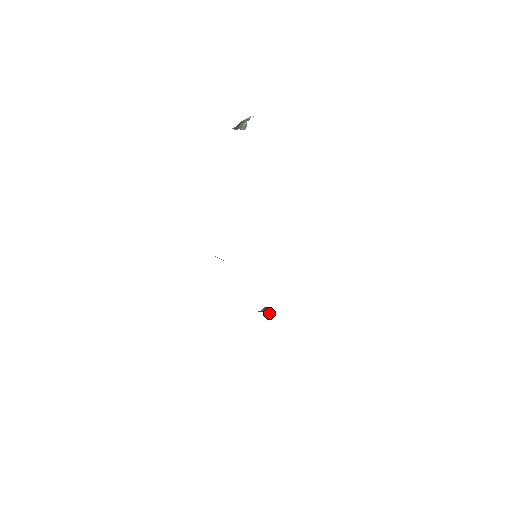
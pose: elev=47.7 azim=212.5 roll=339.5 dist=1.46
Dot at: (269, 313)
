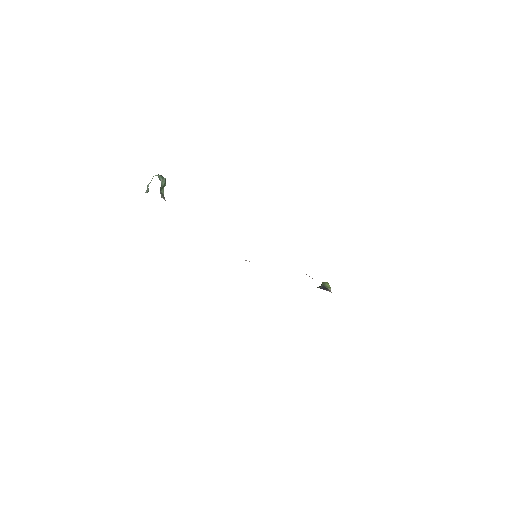
Dot at: (326, 287)
